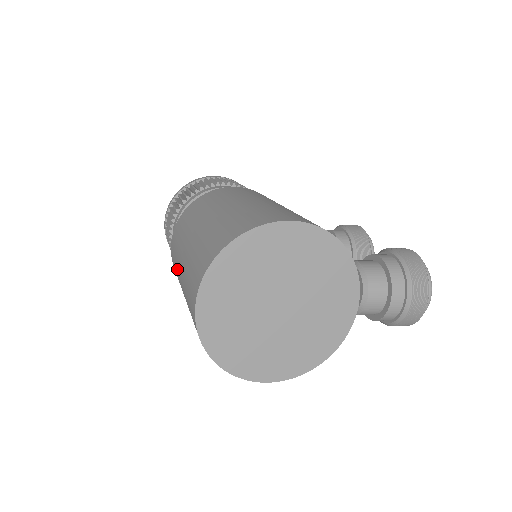
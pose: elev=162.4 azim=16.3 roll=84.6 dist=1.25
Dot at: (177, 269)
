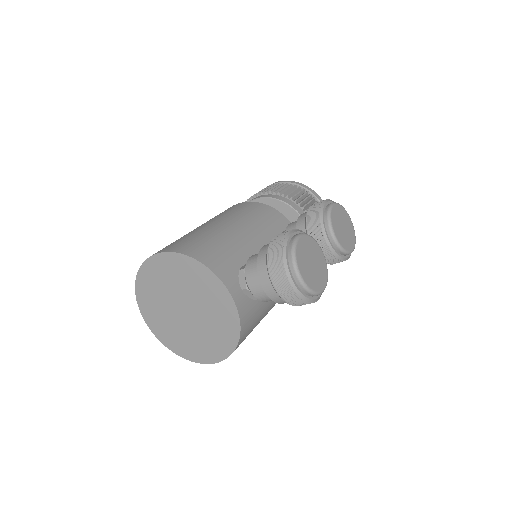
Dot at: occluded
